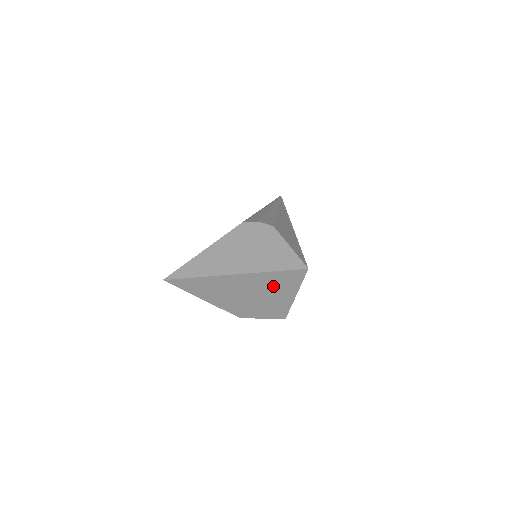
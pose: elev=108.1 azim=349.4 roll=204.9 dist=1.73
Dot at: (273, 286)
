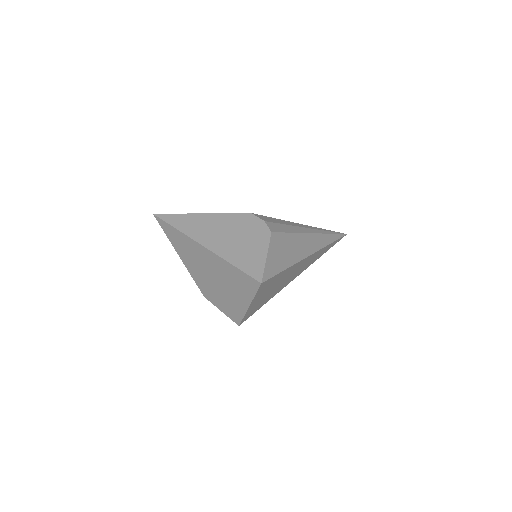
Dot at: (231, 281)
